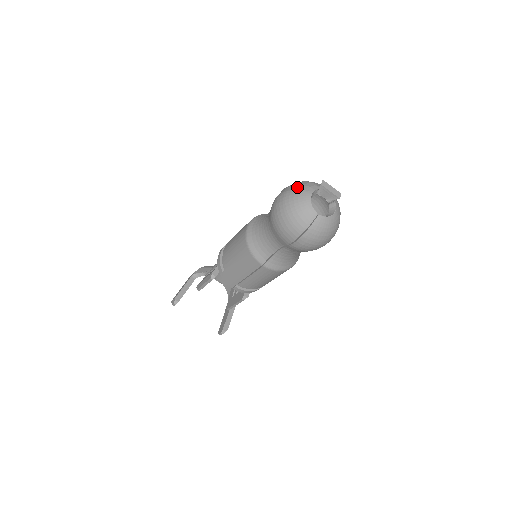
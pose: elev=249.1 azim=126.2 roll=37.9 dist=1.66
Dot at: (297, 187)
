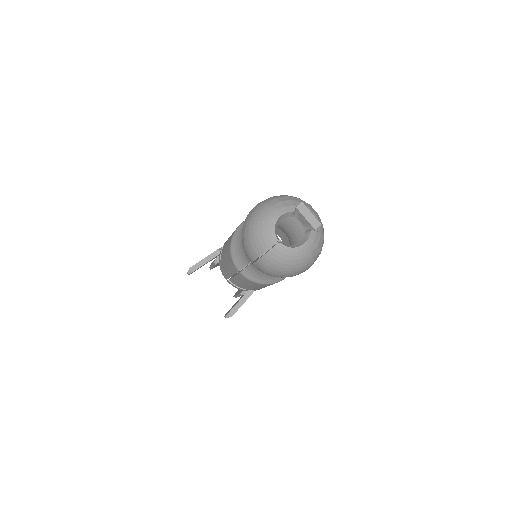
Dot at: (272, 202)
